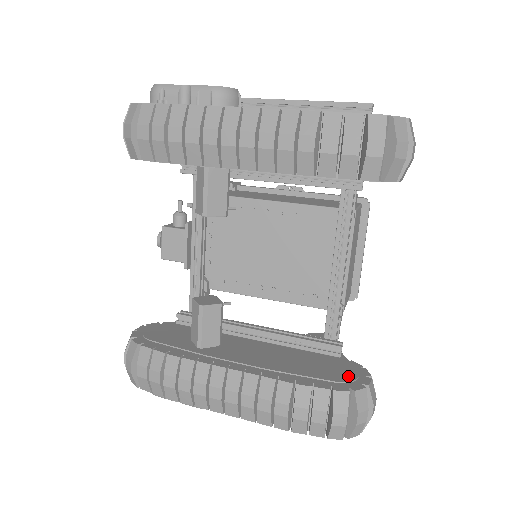
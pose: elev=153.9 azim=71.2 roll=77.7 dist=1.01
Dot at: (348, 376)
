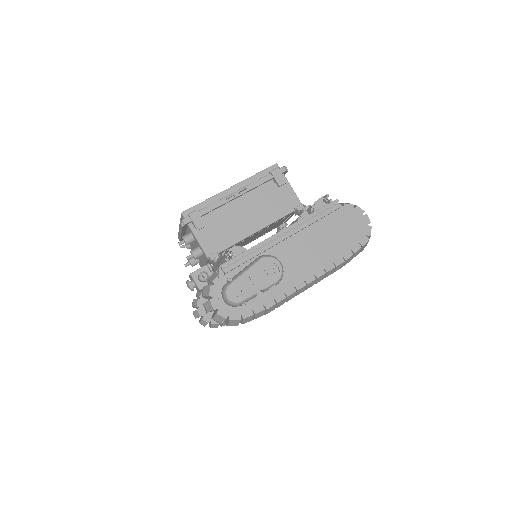
Dot at: occluded
